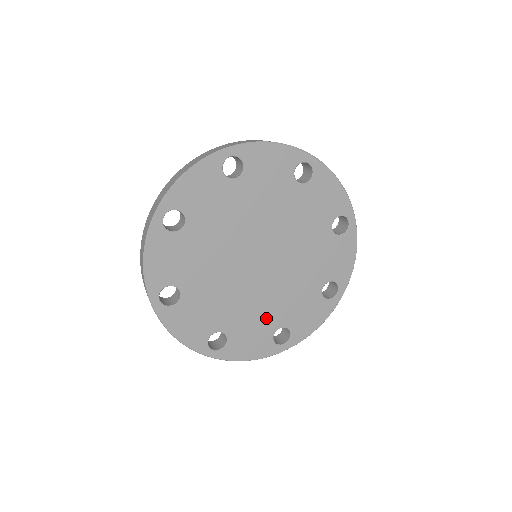
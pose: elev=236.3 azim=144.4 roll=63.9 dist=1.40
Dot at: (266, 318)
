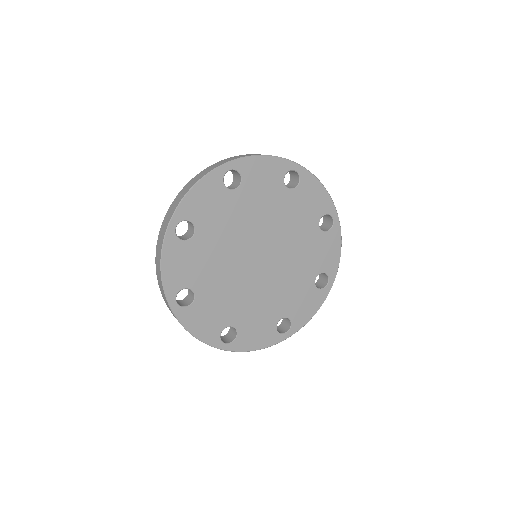
Dot at: (269, 310)
